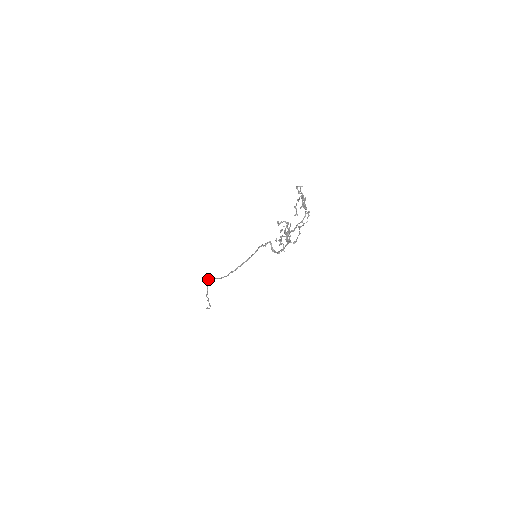
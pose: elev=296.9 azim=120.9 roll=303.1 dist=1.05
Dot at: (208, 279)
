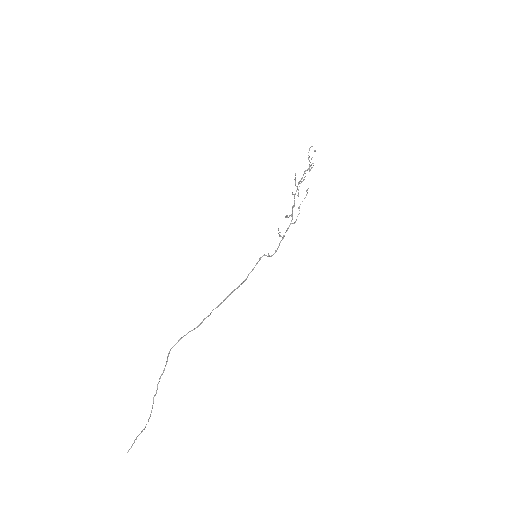
Dot at: occluded
